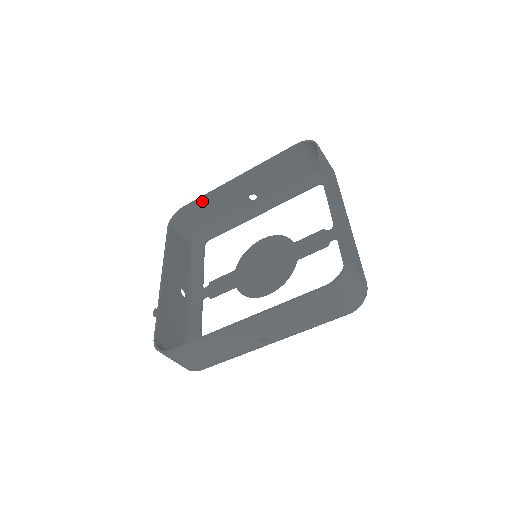
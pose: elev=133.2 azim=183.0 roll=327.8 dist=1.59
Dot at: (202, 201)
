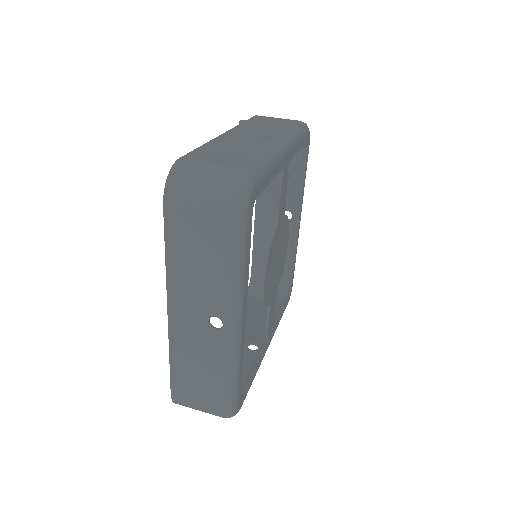
Dot at: (256, 255)
